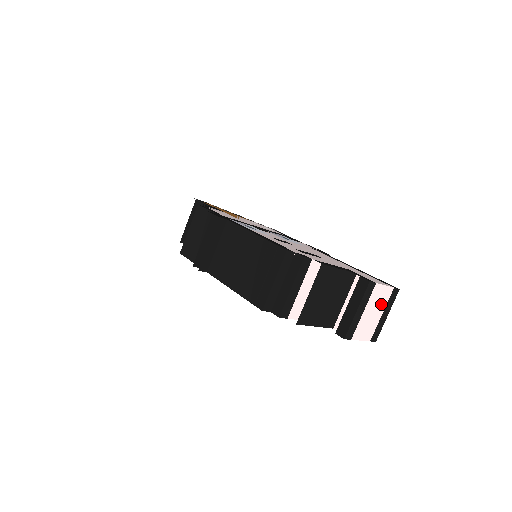
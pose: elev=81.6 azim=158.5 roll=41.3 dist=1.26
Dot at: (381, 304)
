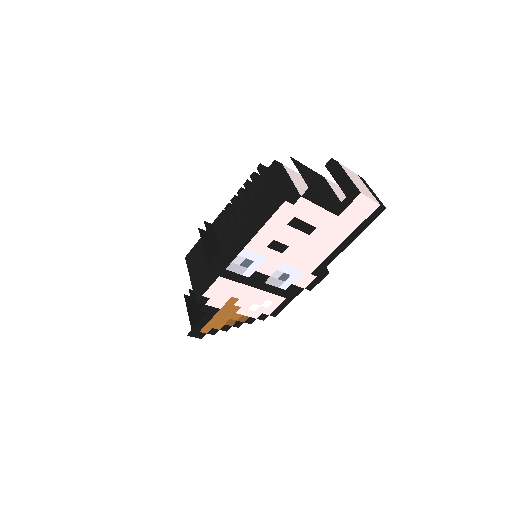
Dot at: (359, 181)
